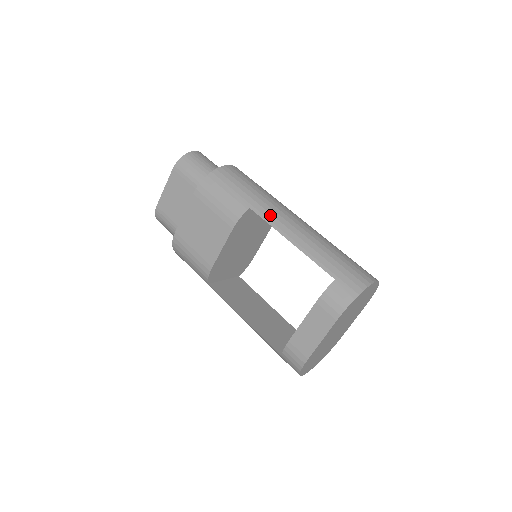
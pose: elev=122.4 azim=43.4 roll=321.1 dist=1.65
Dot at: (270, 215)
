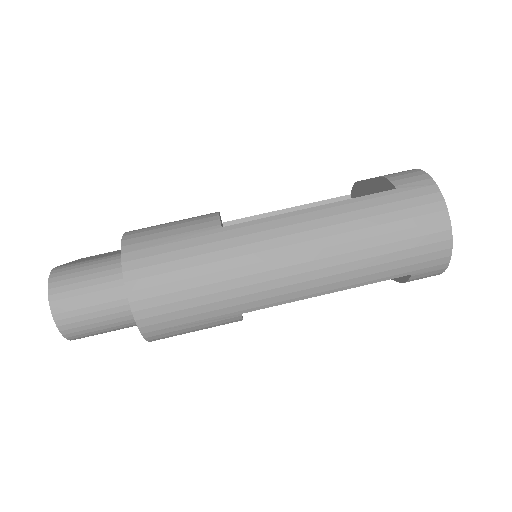
Dot at: (272, 299)
